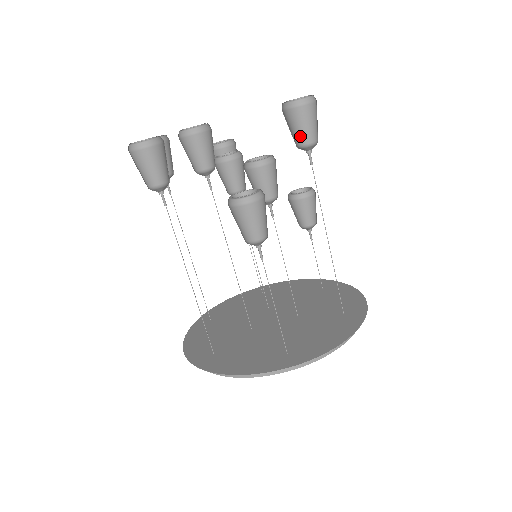
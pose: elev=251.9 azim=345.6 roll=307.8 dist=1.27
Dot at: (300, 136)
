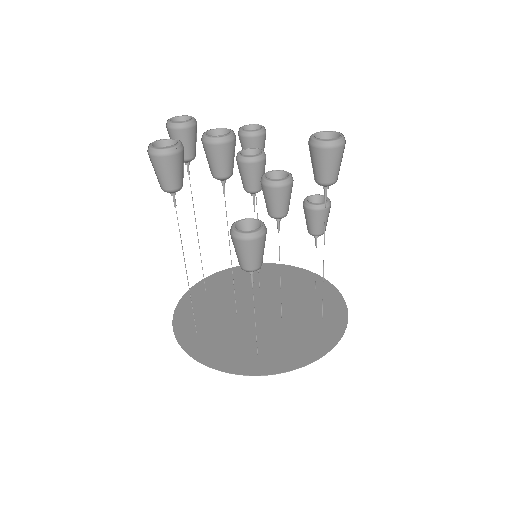
Dot at: (319, 174)
